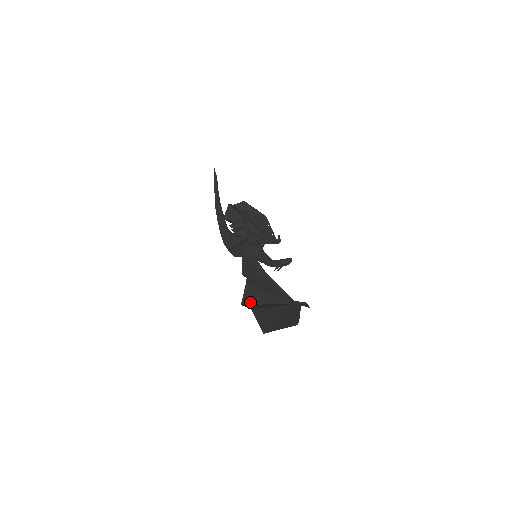
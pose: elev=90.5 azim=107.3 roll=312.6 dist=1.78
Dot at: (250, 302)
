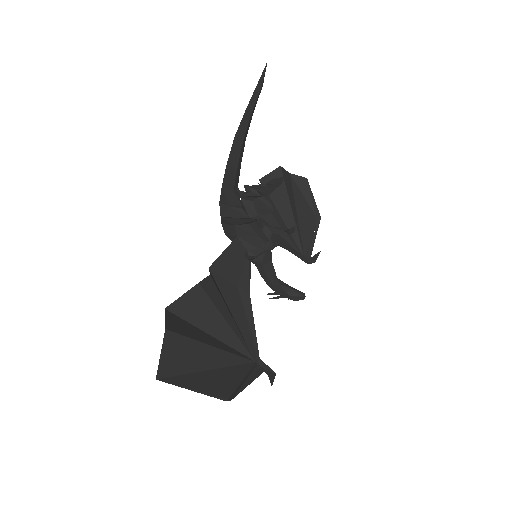
Dot at: (184, 314)
